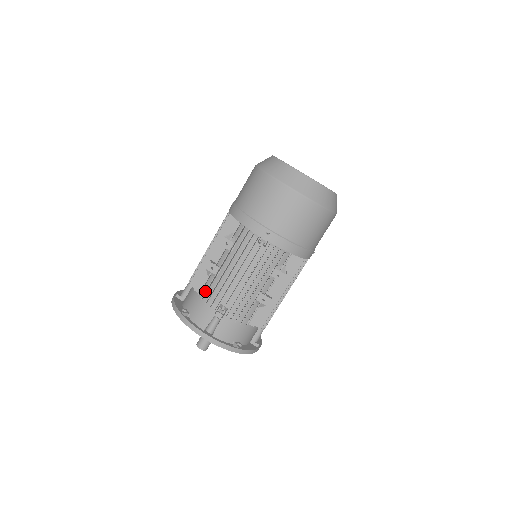
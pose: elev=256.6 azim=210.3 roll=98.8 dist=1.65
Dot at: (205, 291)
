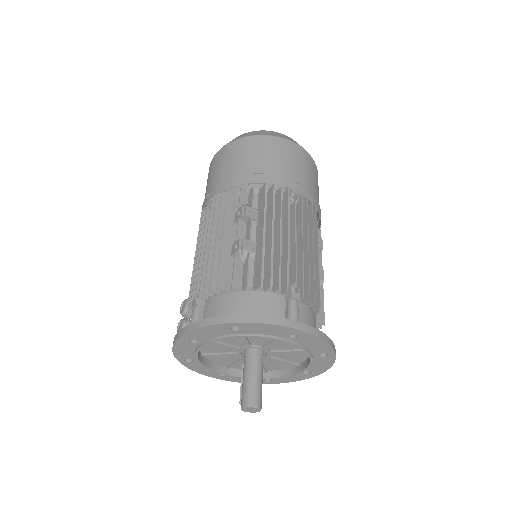
Dot at: (261, 271)
